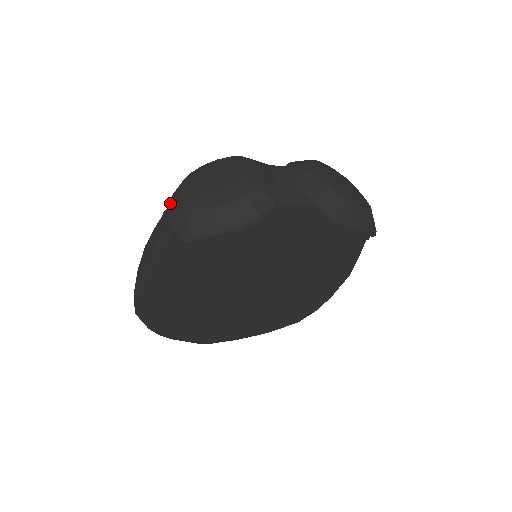
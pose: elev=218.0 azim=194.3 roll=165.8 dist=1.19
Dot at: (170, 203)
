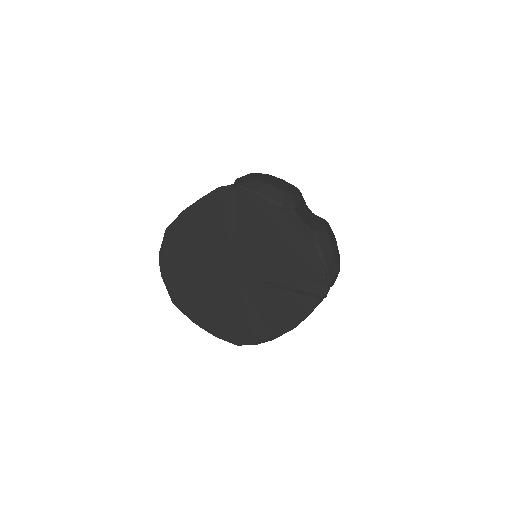
Dot at: occluded
